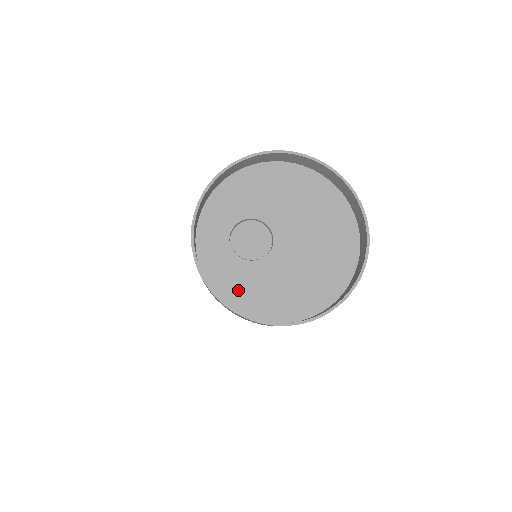
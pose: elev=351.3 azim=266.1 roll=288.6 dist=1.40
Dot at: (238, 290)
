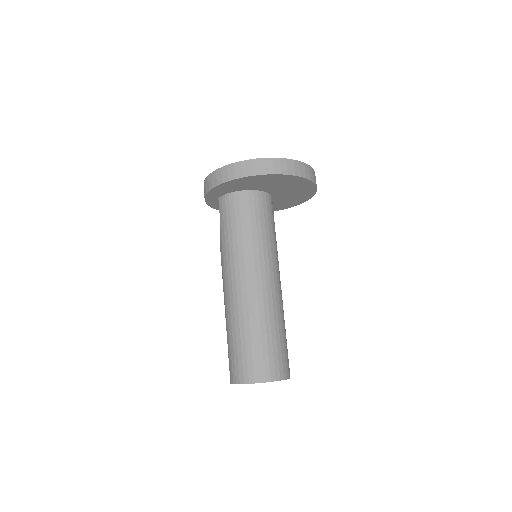
Dot at: (222, 191)
